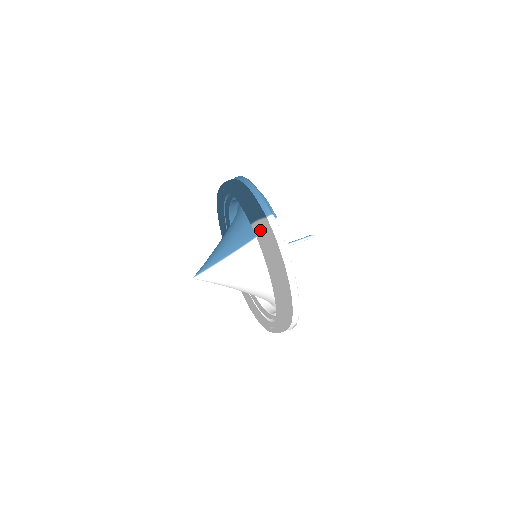
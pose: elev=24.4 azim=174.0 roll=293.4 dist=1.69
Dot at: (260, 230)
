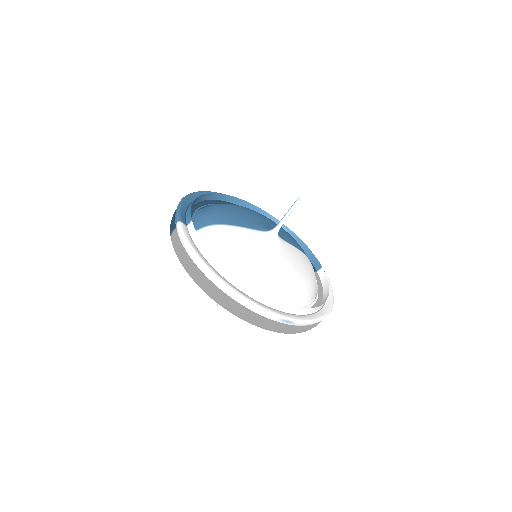
Dot at: (173, 244)
